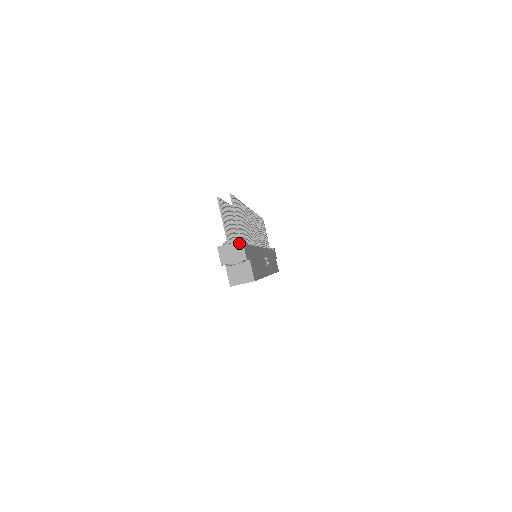
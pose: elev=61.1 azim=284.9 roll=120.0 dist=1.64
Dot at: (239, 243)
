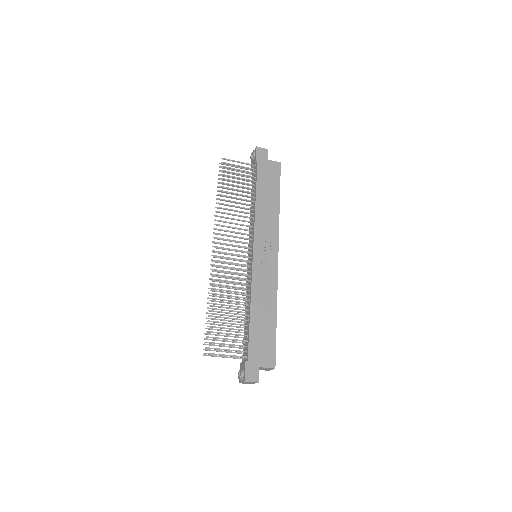
Dot at: (245, 382)
